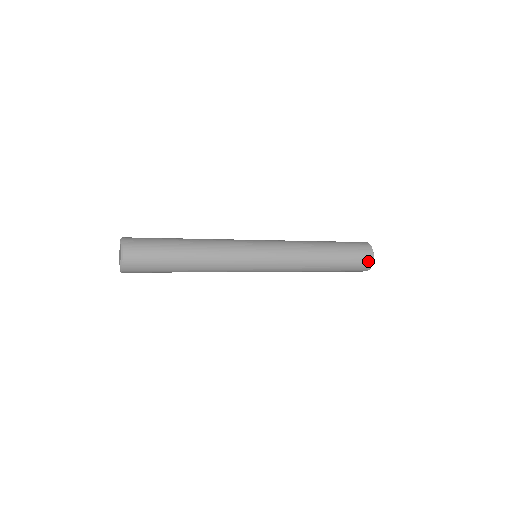
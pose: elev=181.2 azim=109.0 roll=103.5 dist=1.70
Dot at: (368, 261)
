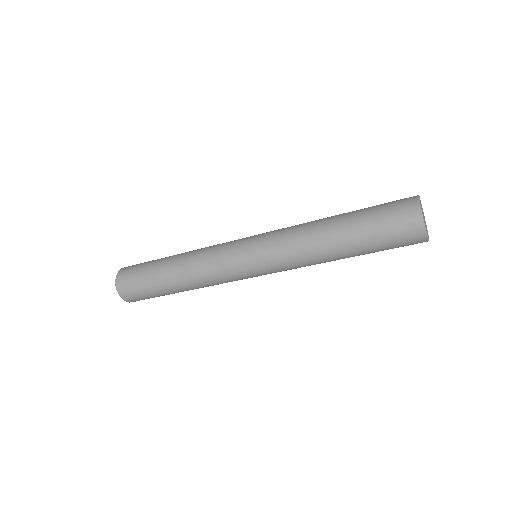
Dot at: (413, 223)
